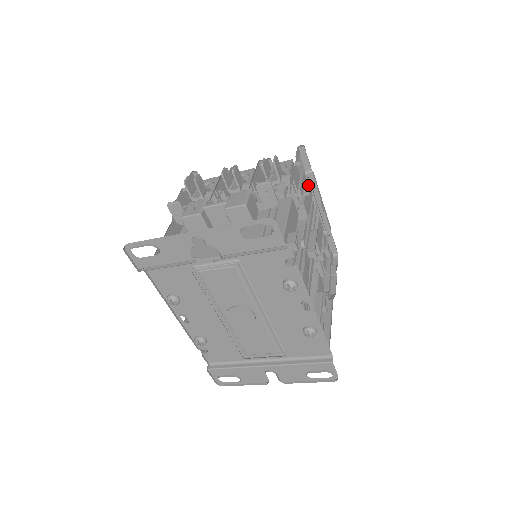
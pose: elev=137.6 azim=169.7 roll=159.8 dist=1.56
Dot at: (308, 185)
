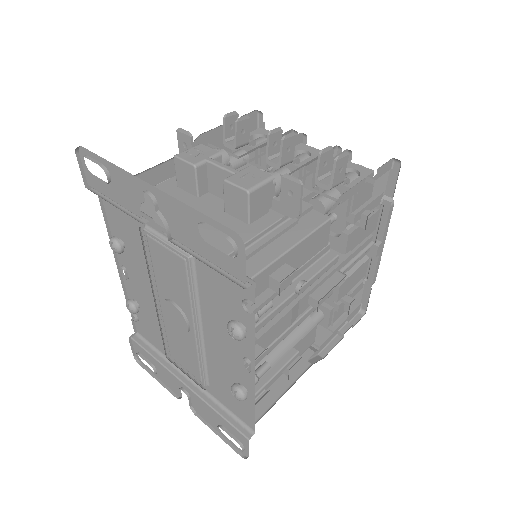
Dot at: (377, 214)
